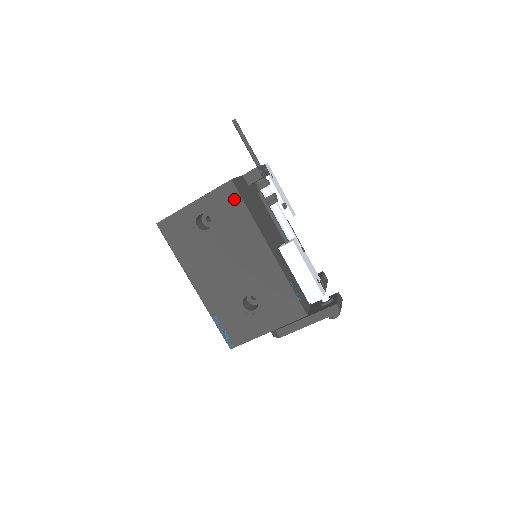
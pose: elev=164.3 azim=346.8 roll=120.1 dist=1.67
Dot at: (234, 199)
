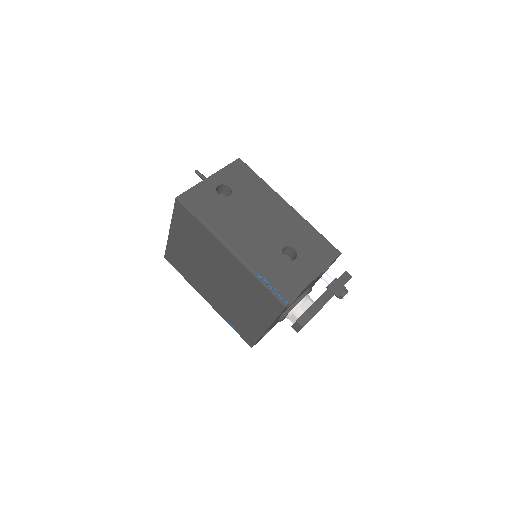
Dot at: (246, 171)
